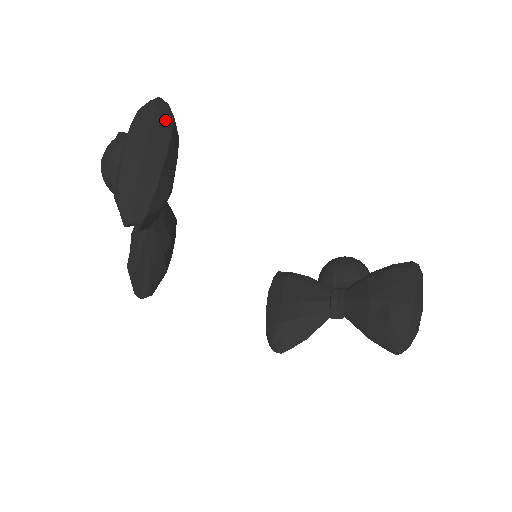
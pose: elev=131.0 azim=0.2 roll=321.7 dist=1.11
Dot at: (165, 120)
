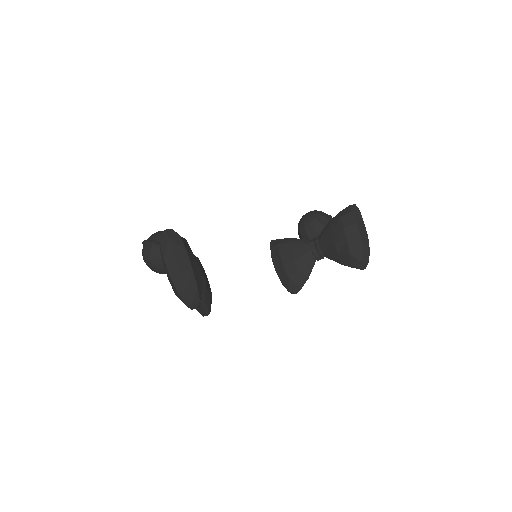
Dot at: (178, 243)
